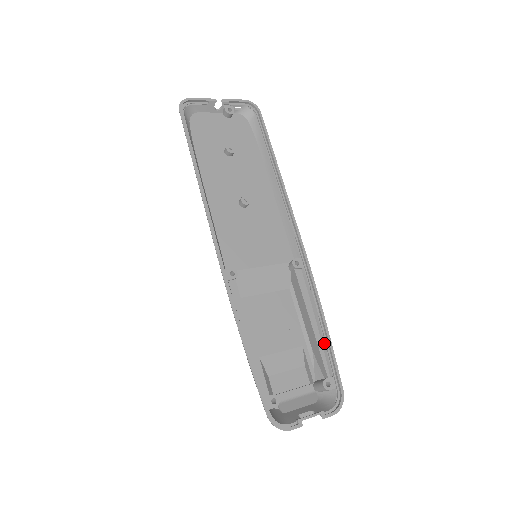
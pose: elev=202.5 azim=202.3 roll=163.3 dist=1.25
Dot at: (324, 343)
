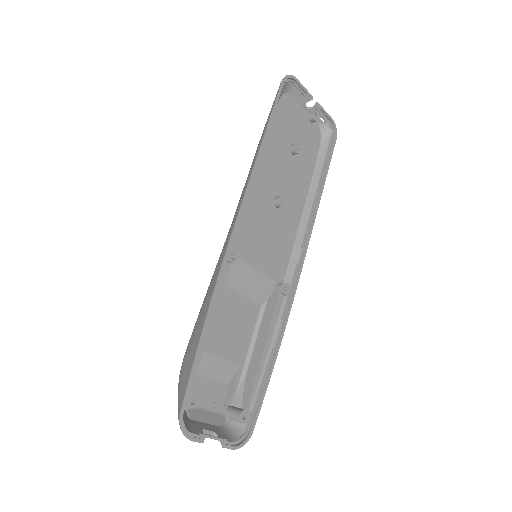
Dot at: (263, 376)
